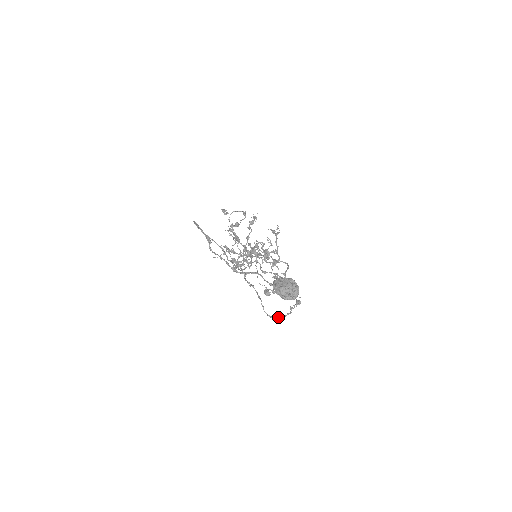
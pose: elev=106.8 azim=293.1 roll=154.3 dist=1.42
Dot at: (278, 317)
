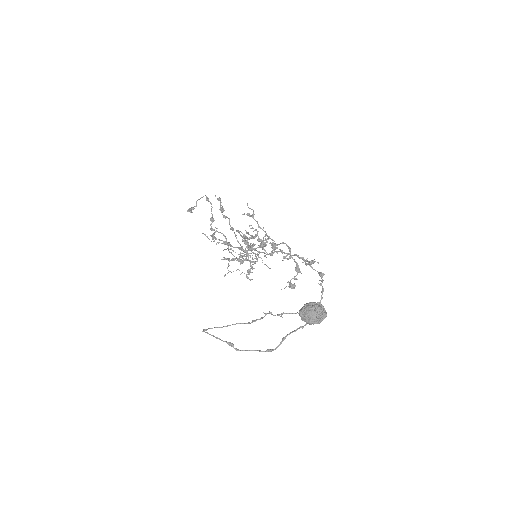
Dot at: occluded
